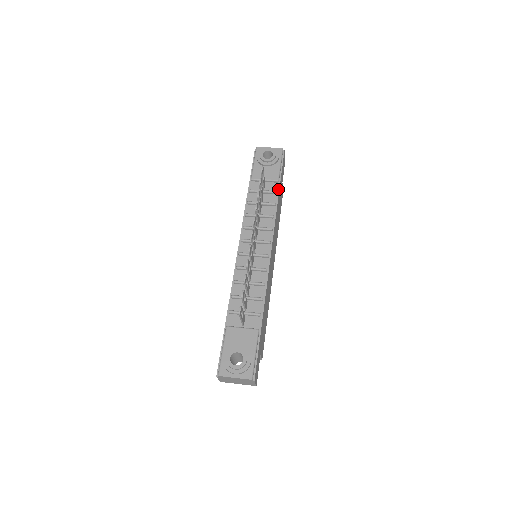
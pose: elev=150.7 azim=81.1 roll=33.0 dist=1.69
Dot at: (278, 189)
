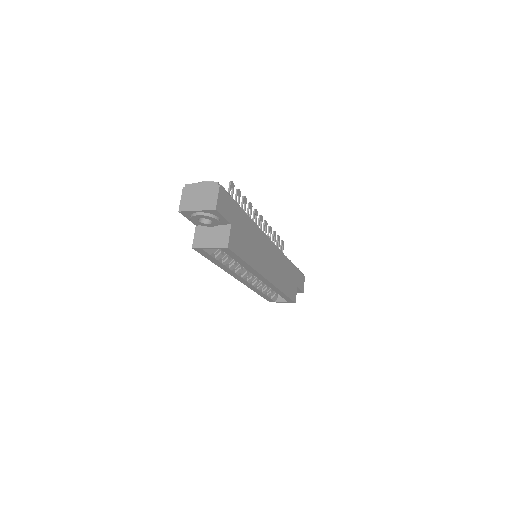
Dot at: (292, 264)
